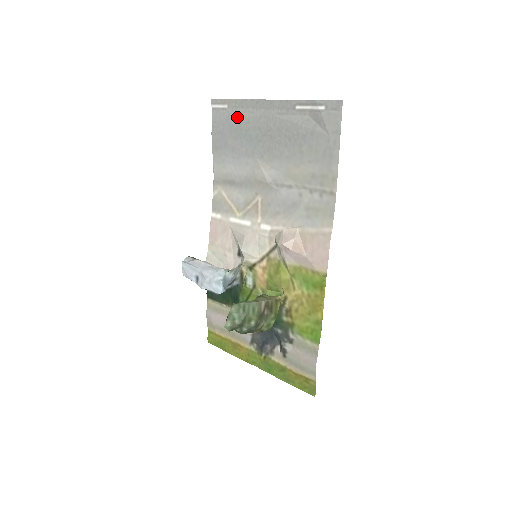
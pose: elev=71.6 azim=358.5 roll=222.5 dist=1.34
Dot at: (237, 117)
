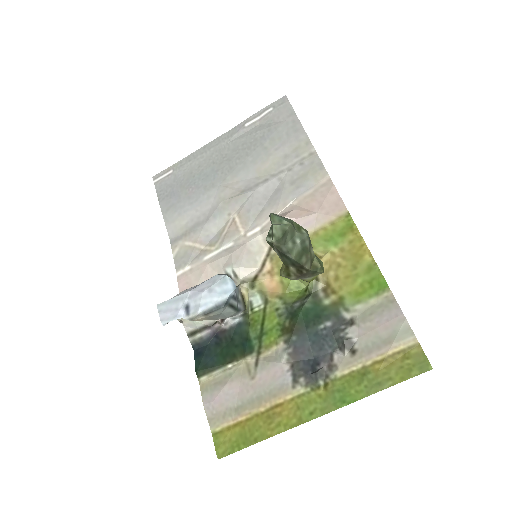
Dot at: (186, 171)
